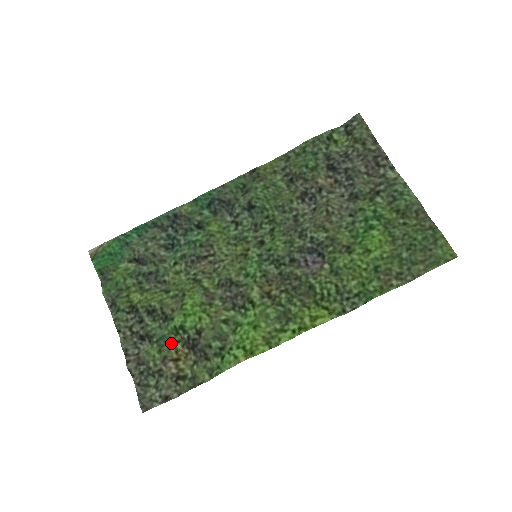
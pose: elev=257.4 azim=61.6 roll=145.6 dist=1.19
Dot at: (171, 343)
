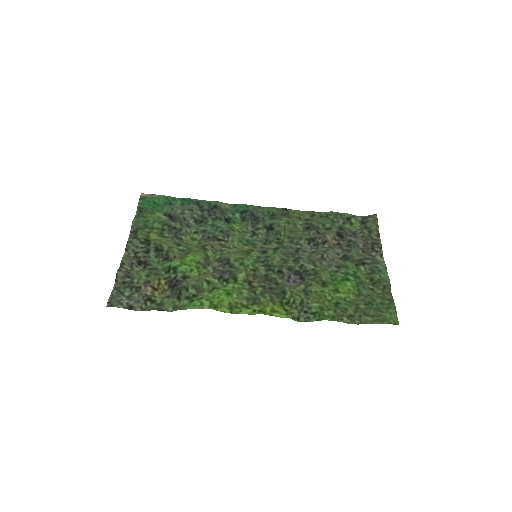
Dot at: (159, 276)
